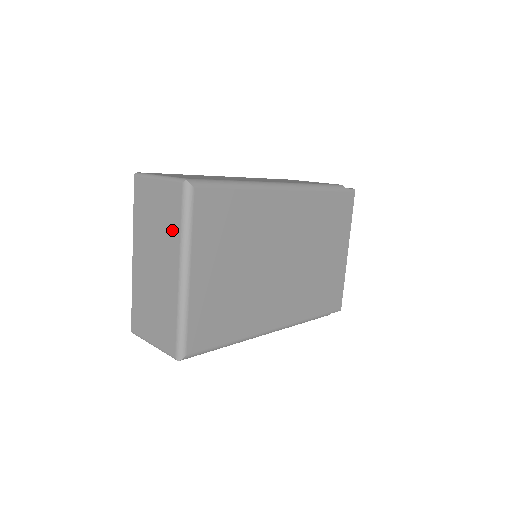
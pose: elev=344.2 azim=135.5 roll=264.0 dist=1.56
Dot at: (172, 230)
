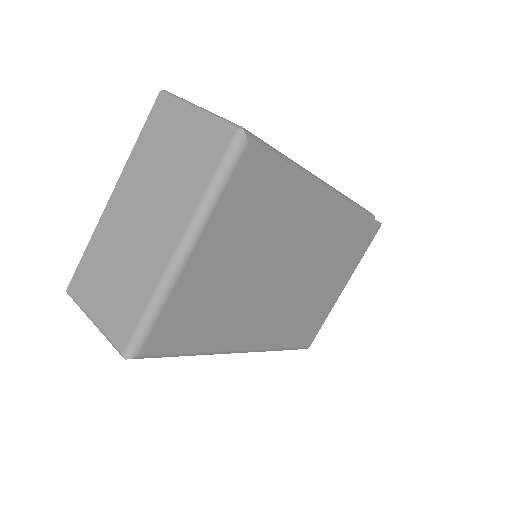
Dot at: (191, 186)
